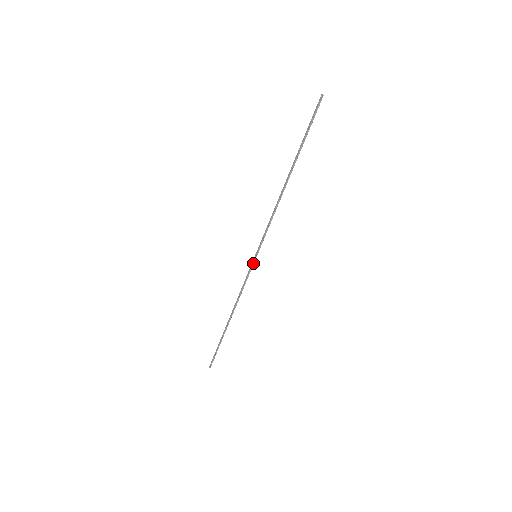
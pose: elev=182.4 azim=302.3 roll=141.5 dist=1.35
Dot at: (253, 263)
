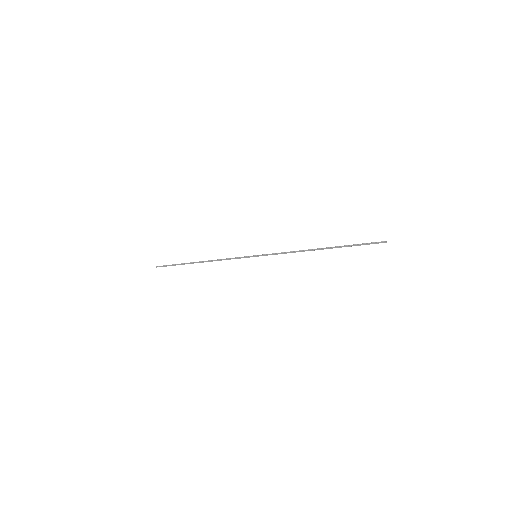
Dot at: occluded
